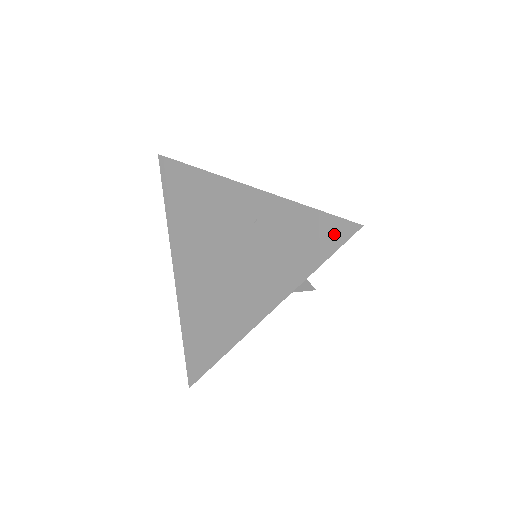
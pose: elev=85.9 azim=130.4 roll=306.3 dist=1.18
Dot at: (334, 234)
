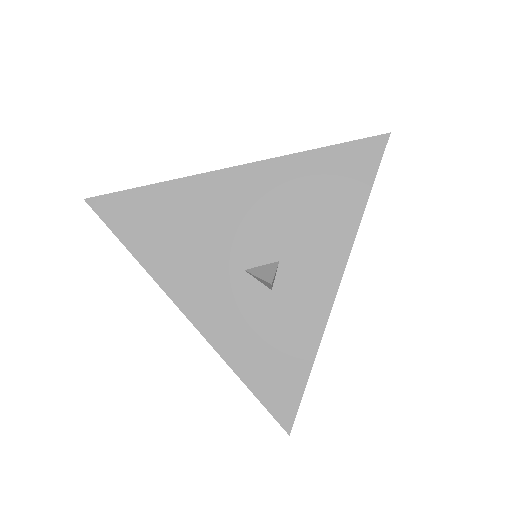
Dot at: occluded
